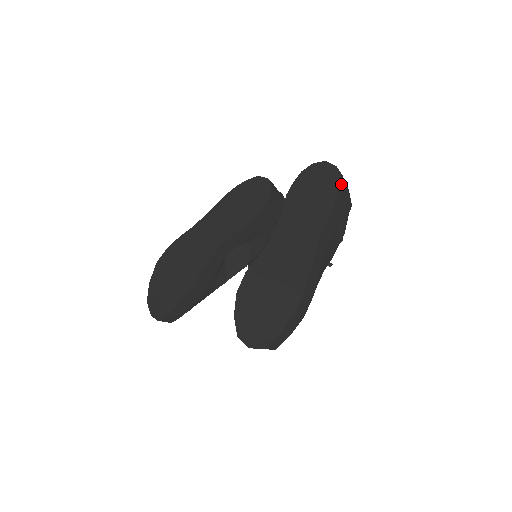
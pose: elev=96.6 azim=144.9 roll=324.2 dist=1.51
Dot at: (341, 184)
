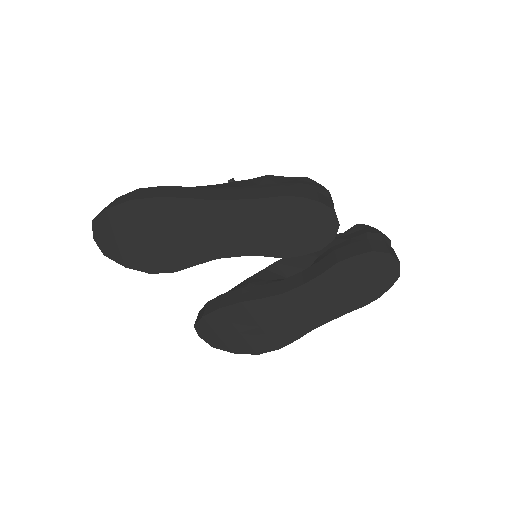
Dot at: occluded
